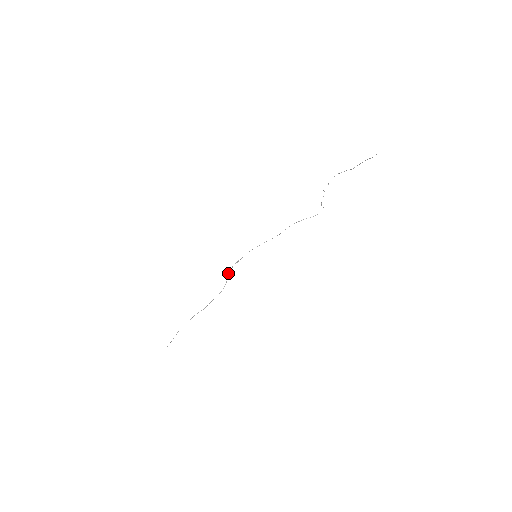
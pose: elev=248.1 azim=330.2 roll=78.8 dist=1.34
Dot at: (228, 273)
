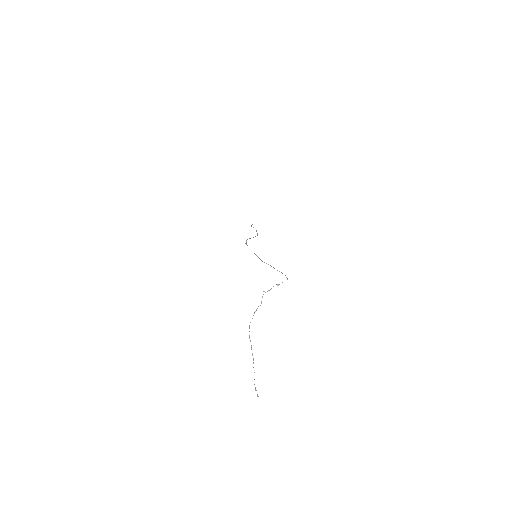
Dot at: occluded
